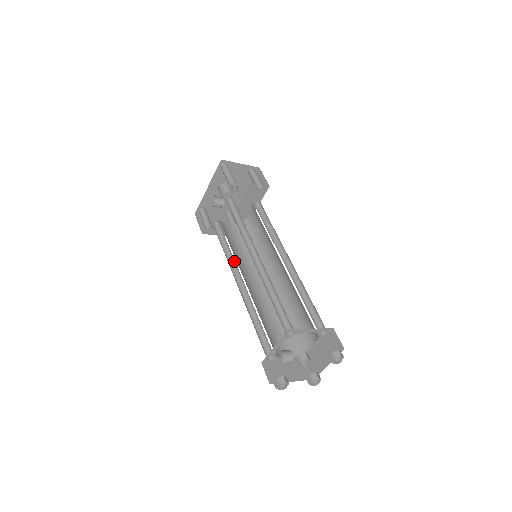
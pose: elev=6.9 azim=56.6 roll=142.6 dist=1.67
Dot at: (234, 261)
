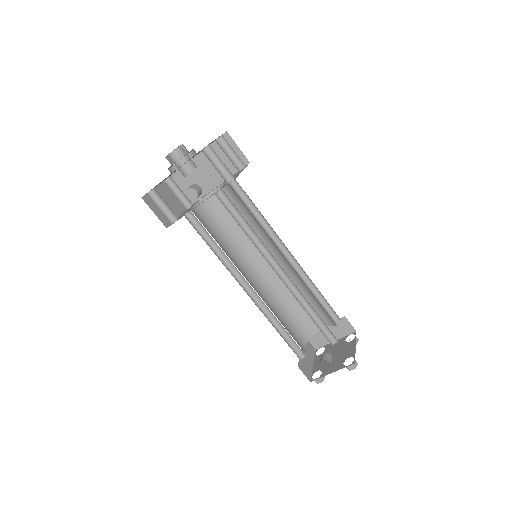
Dot at: (232, 266)
